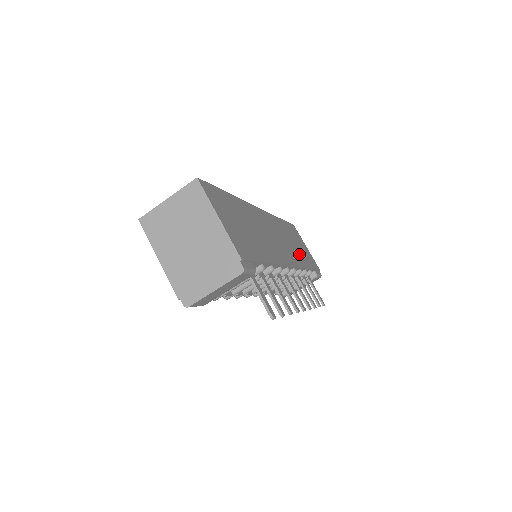
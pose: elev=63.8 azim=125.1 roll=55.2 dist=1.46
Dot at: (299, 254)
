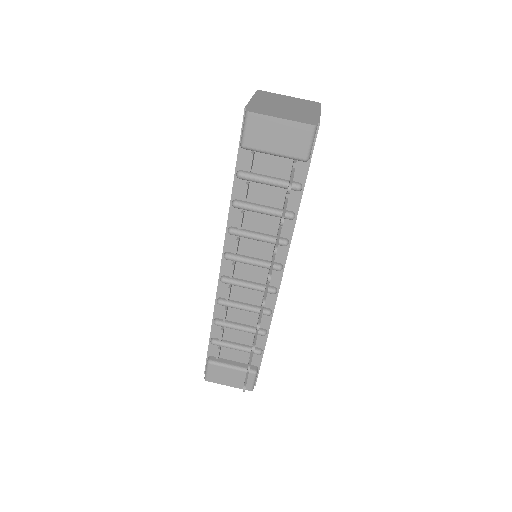
Dot at: occluded
